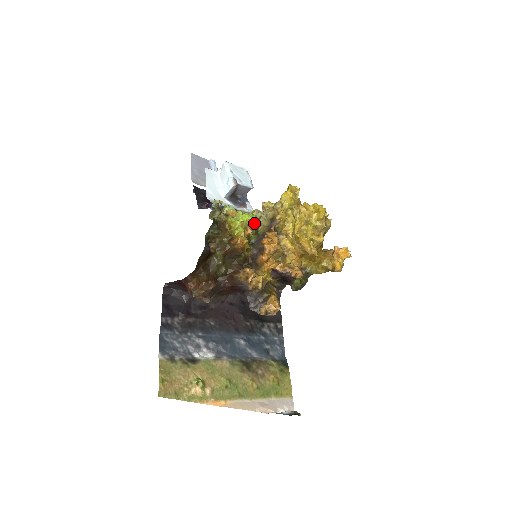
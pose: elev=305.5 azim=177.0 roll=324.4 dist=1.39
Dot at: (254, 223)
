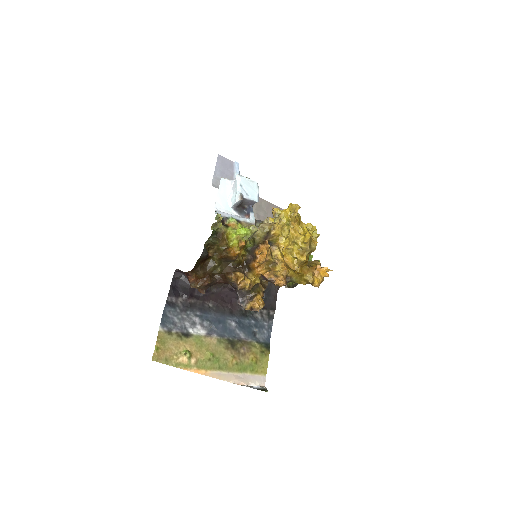
Dot at: (249, 236)
